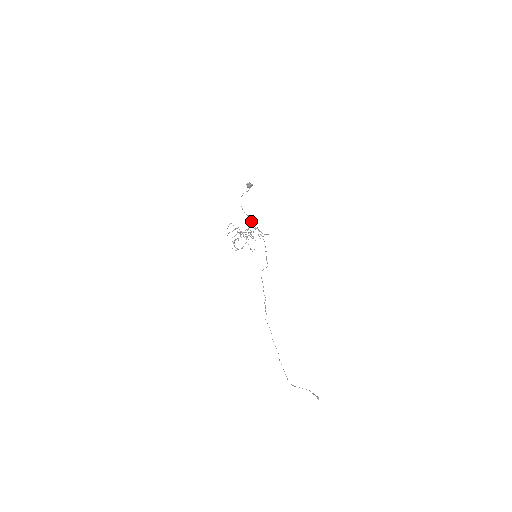
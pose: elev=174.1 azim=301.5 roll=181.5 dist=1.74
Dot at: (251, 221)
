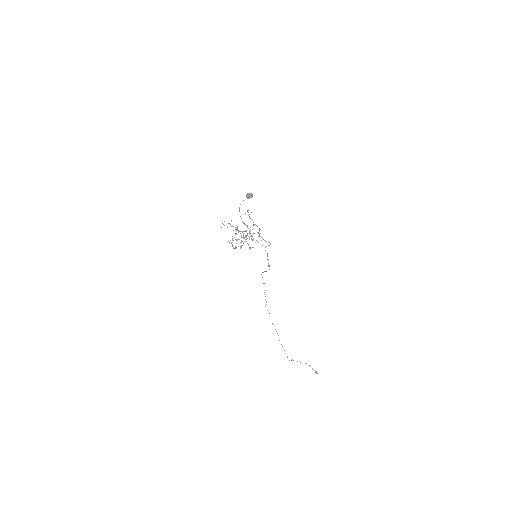
Dot at: (249, 214)
